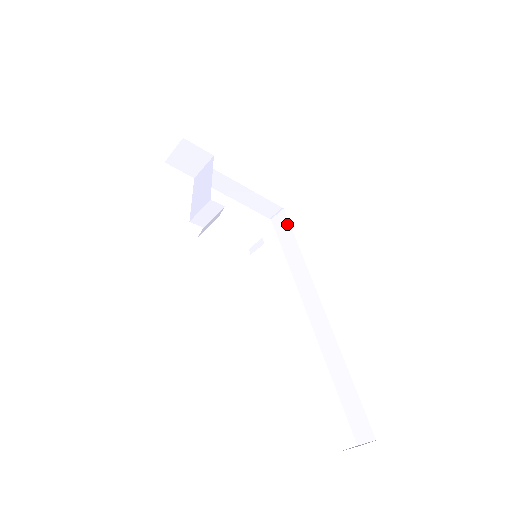
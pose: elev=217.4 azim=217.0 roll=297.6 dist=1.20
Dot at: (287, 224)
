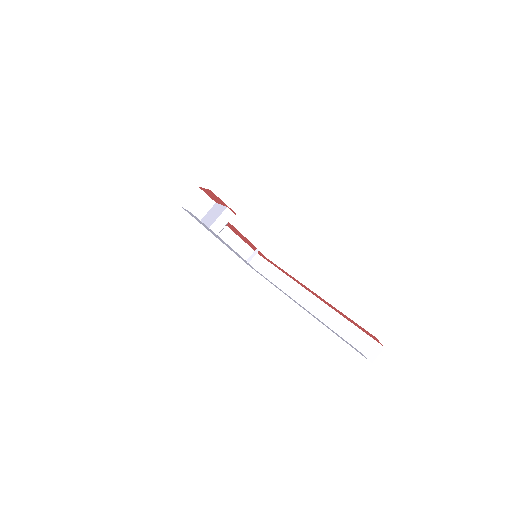
Dot at: (264, 261)
